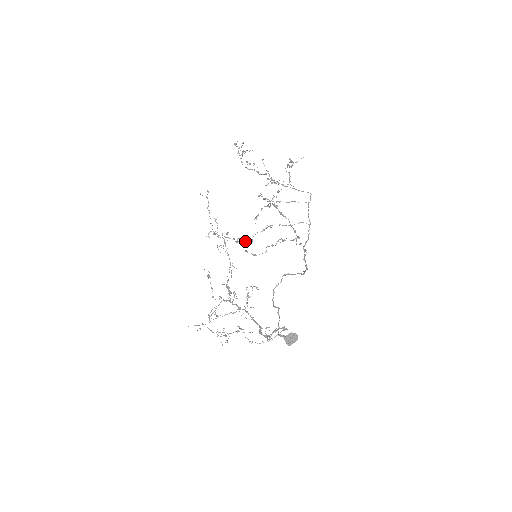
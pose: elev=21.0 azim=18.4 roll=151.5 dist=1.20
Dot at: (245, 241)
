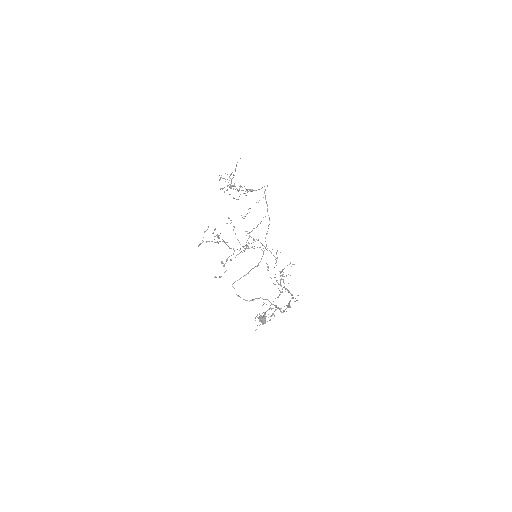
Dot at: (244, 251)
